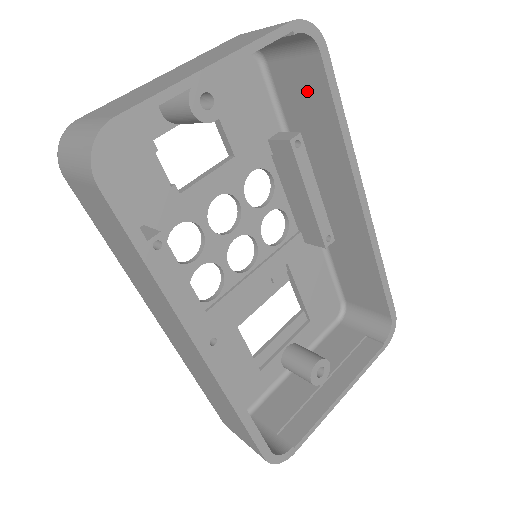
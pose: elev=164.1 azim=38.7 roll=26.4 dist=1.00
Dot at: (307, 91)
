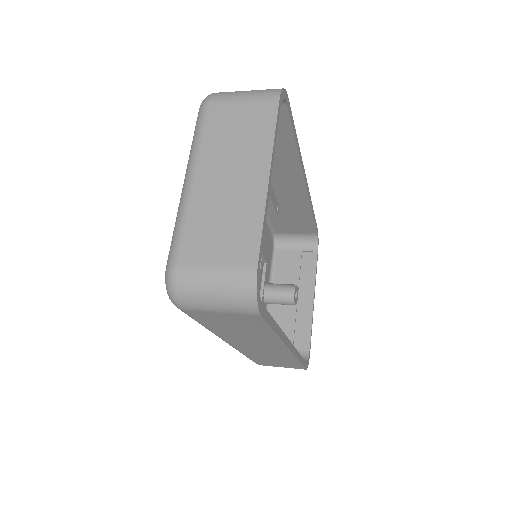
Dot at: occluded
